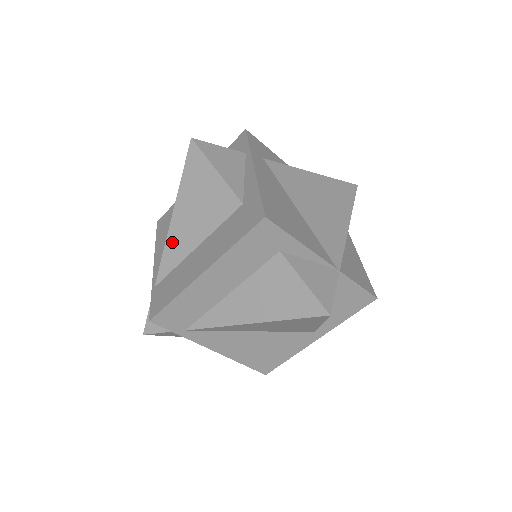
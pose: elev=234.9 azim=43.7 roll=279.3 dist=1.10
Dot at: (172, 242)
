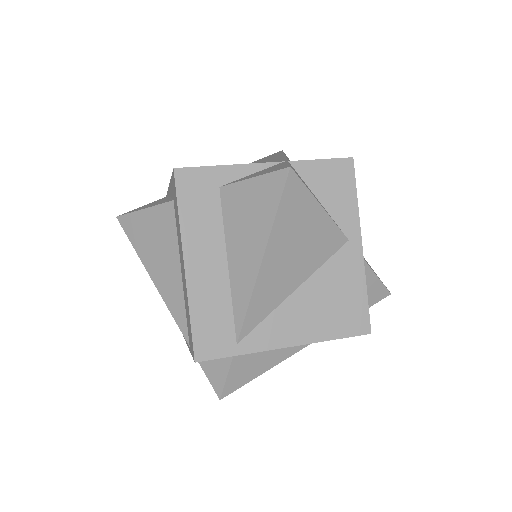
Dot at: (167, 295)
